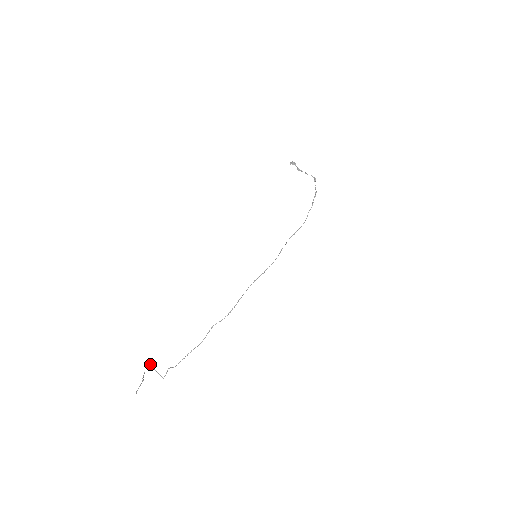
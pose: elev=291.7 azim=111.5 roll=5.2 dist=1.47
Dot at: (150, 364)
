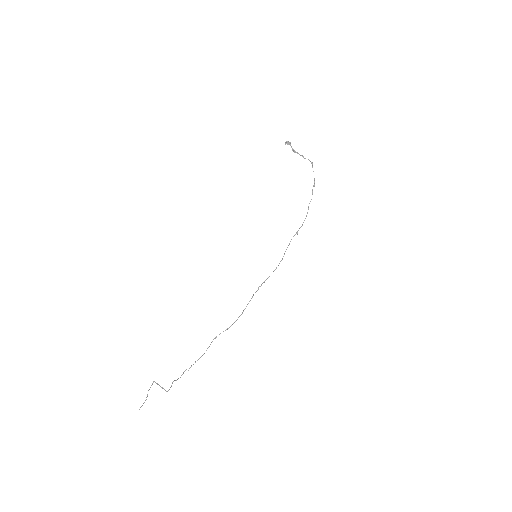
Dot at: (154, 381)
